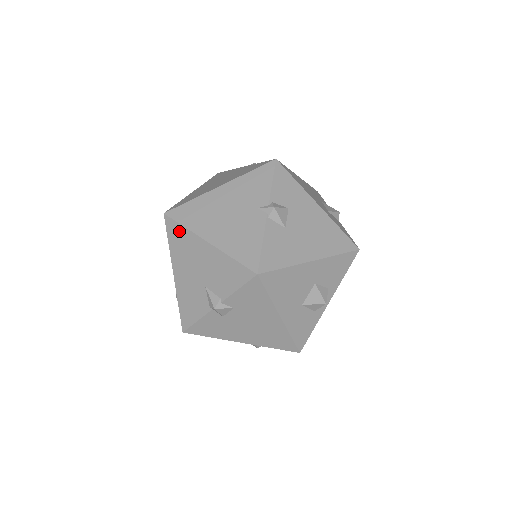
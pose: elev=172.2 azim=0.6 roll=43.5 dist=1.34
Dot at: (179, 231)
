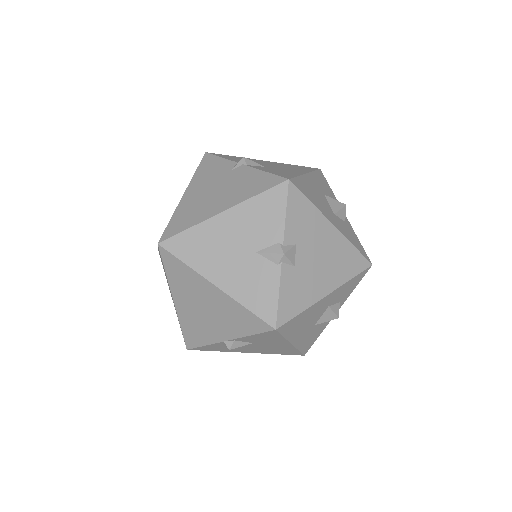
Dot at: (187, 238)
